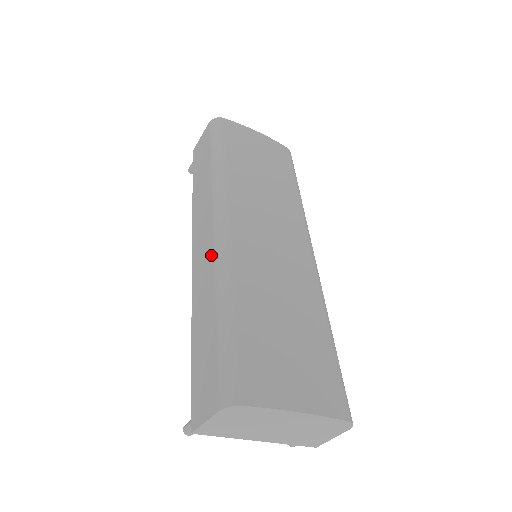
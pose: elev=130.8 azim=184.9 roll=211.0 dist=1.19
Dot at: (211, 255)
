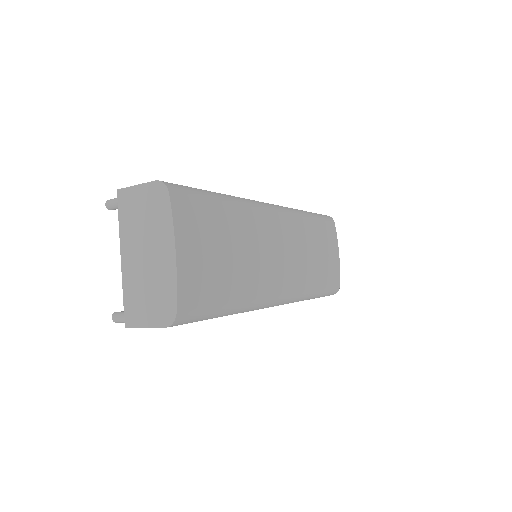
Dot at: occluded
